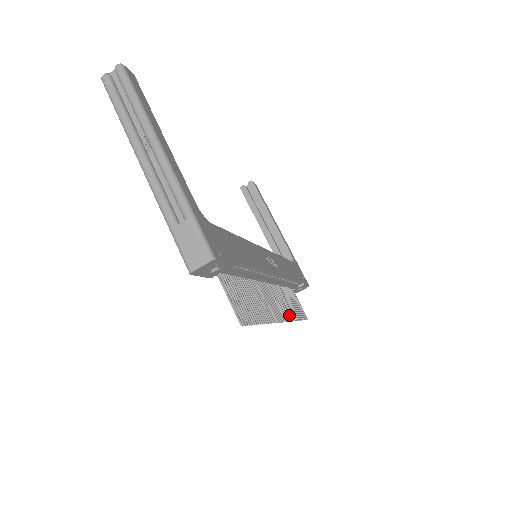
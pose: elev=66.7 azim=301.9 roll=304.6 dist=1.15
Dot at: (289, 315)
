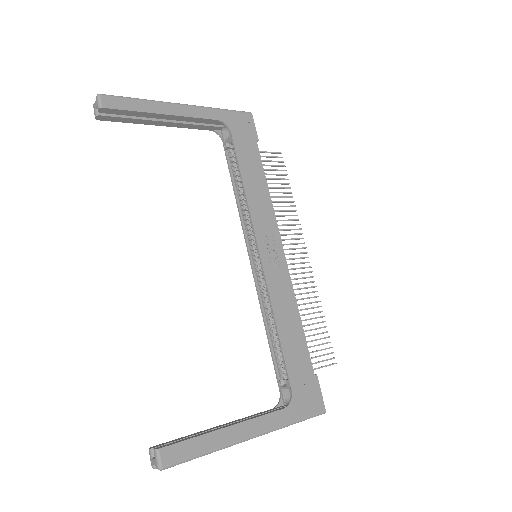
Dot at: (296, 224)
